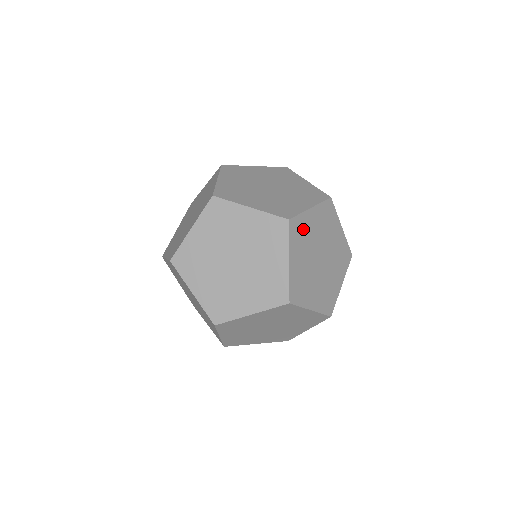
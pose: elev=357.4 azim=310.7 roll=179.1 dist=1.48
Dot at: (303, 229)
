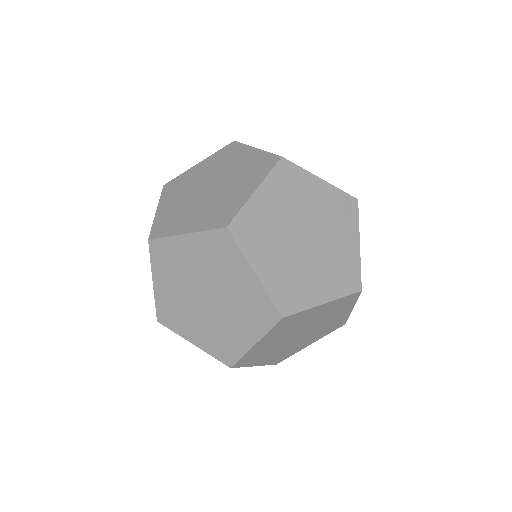
Dot at: occluded
